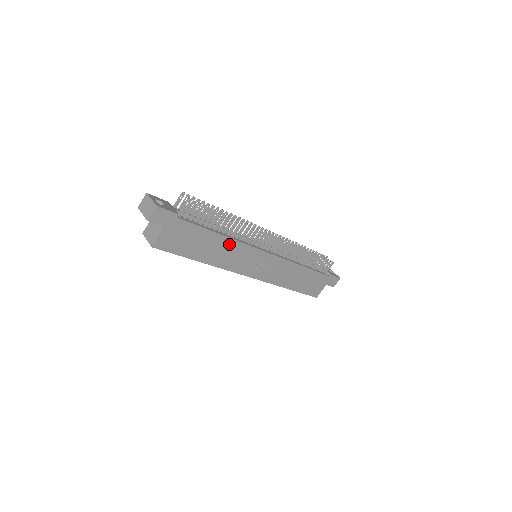
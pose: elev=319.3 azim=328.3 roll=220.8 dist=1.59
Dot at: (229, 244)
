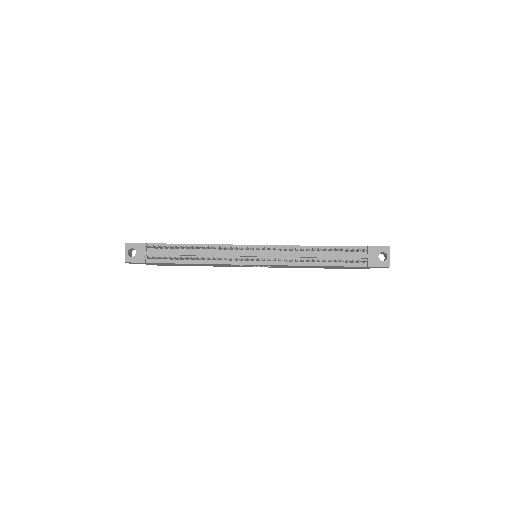
Dot at: (208, 264)
